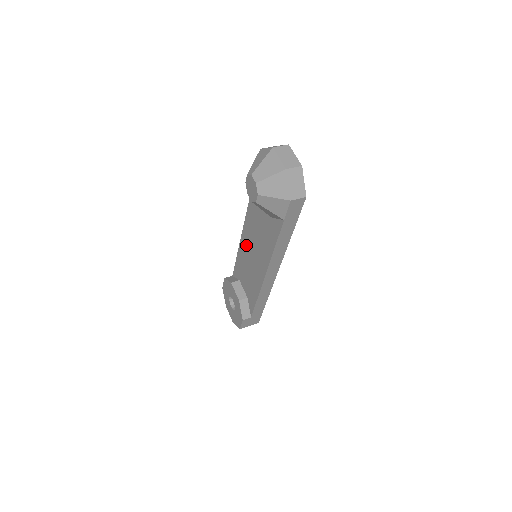
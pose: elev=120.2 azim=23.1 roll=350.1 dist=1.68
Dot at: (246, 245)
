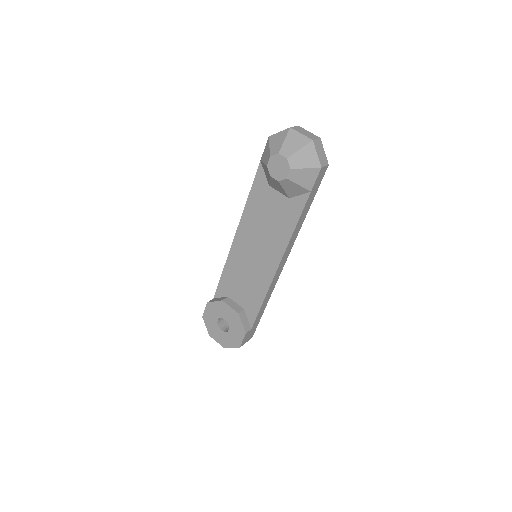
Dot at: (242, 249)
